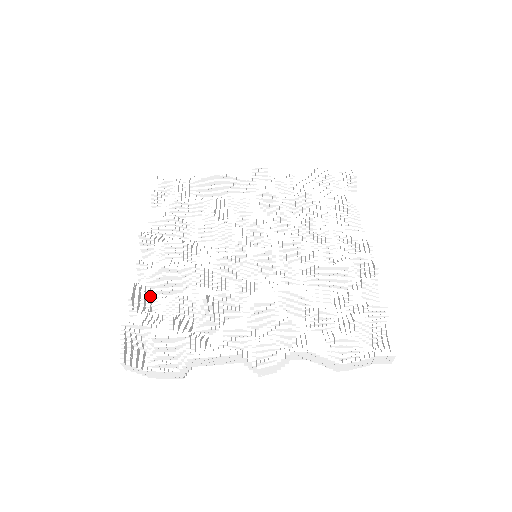
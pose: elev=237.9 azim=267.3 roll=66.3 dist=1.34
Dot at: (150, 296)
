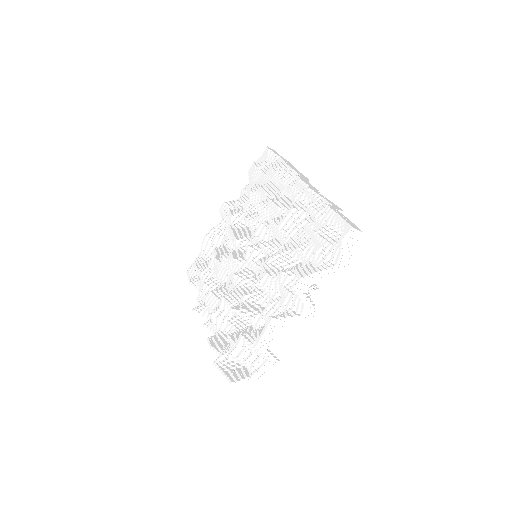
Dot at: (225, 336)
